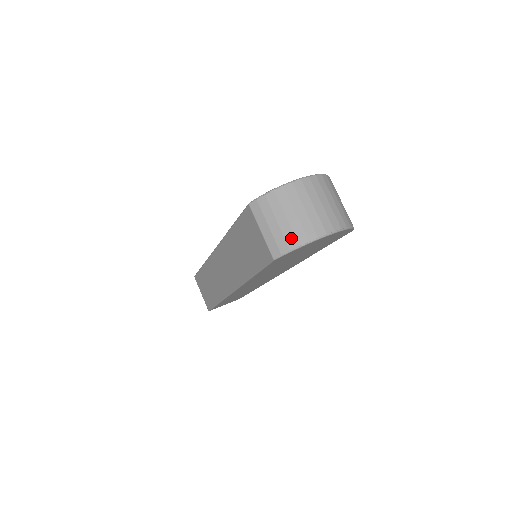
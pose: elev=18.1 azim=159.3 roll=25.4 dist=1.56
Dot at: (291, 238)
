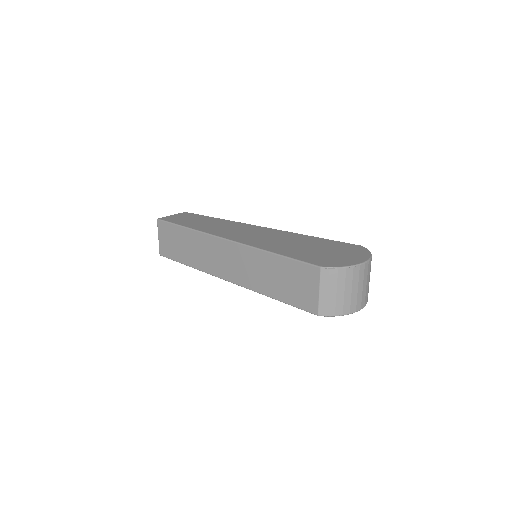
Dot at: (340, 307)
